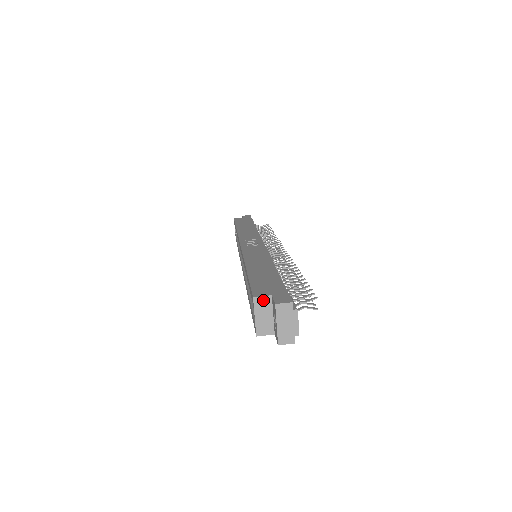
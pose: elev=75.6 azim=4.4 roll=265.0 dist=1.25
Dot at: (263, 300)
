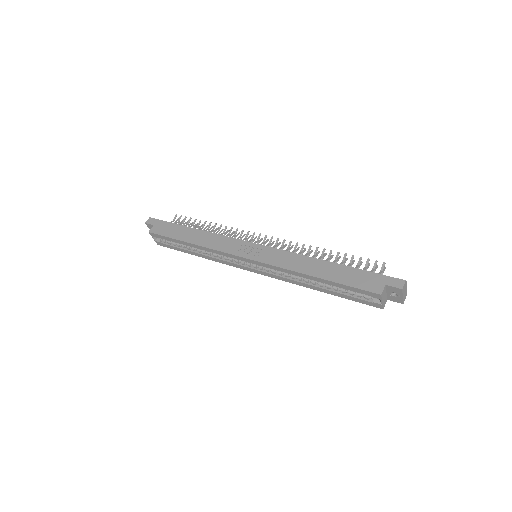
Dot at: (384, 291)
